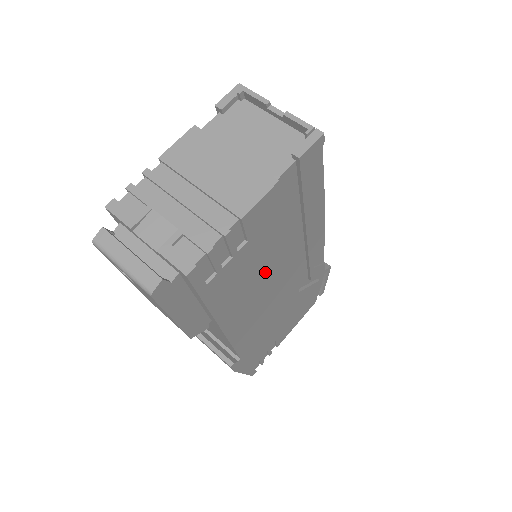
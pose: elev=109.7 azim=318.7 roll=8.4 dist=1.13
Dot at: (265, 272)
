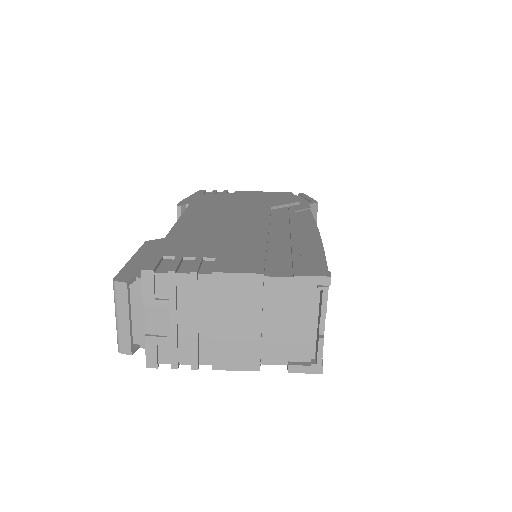
Dot at: occluded
